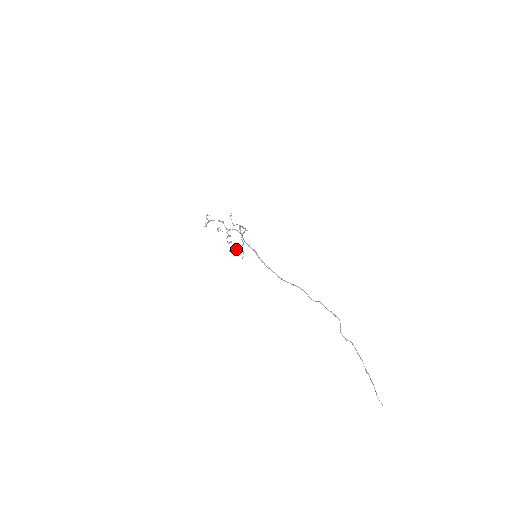
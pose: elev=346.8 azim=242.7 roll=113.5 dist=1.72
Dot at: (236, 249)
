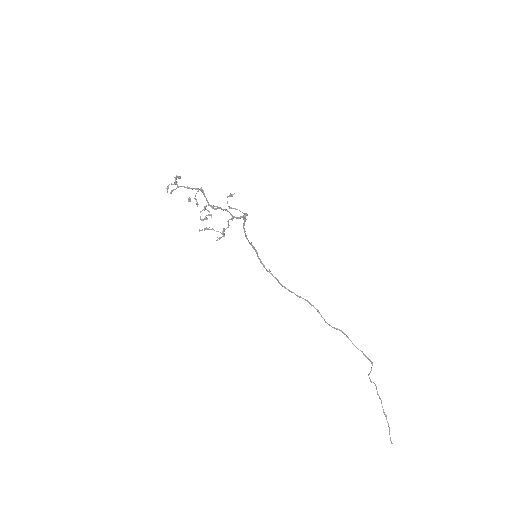
Dot at: (212, 229)
